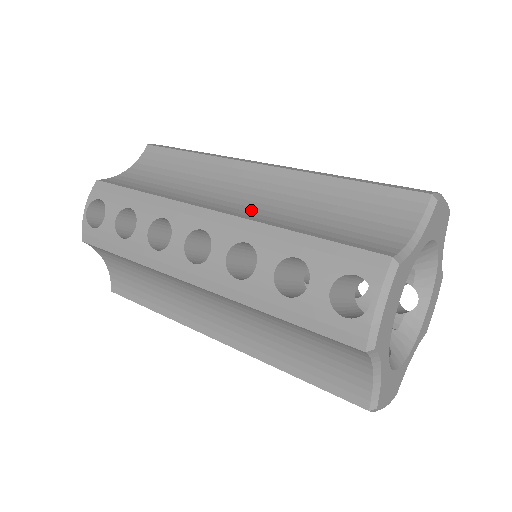
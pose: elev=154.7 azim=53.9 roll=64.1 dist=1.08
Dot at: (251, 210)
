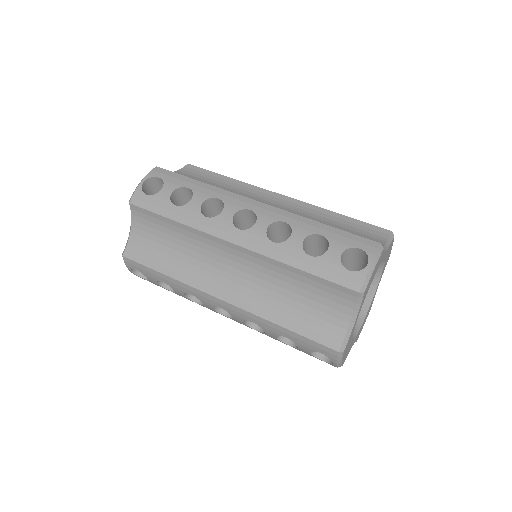
Dot at: (244, 291)
